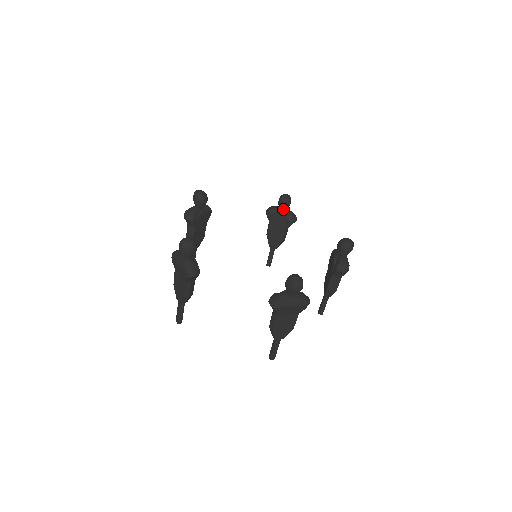
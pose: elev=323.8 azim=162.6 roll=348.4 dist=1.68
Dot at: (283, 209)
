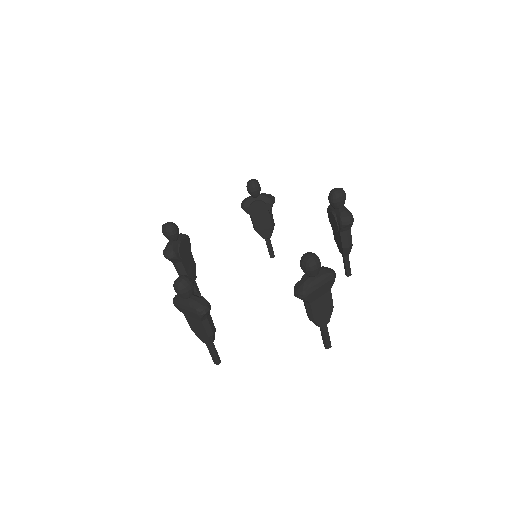
Dot at: (256, 196)
